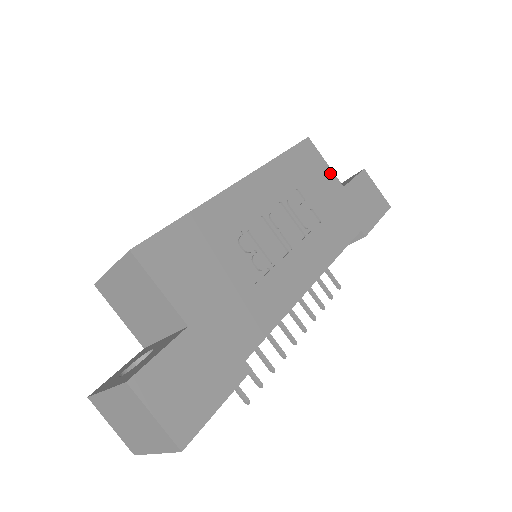
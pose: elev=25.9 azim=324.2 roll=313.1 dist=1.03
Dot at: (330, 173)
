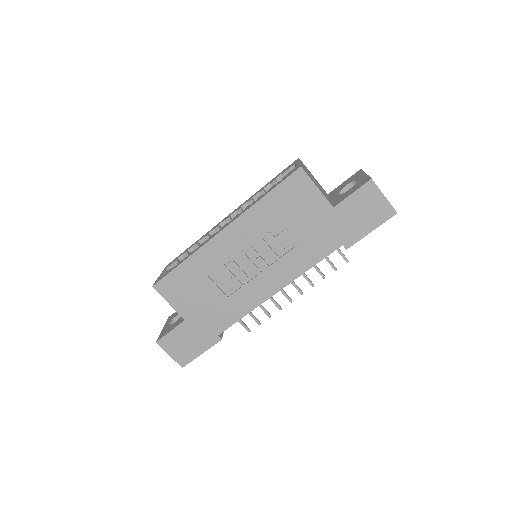
Dot at: (319, 198)
